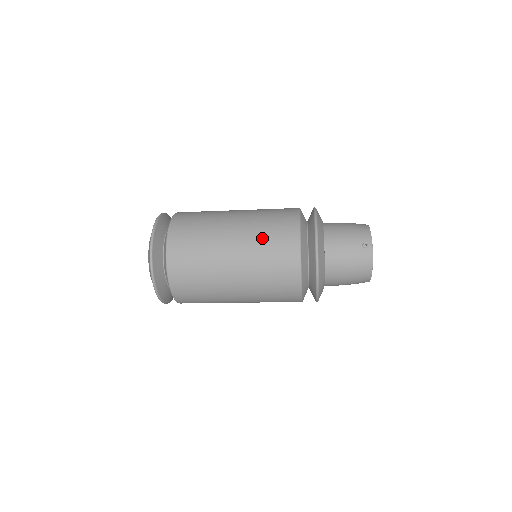
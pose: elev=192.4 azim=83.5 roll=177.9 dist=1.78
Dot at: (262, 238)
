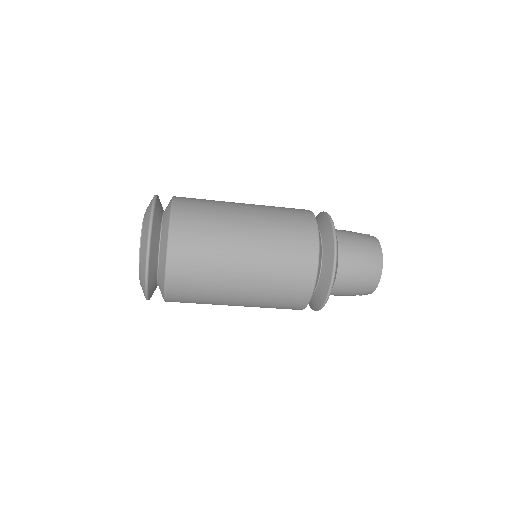
Dot at: occluded
